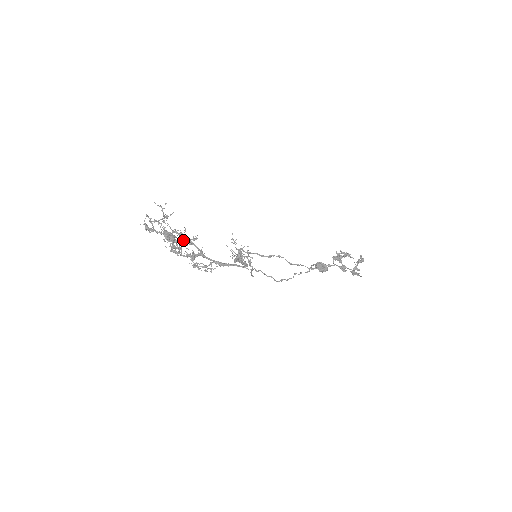
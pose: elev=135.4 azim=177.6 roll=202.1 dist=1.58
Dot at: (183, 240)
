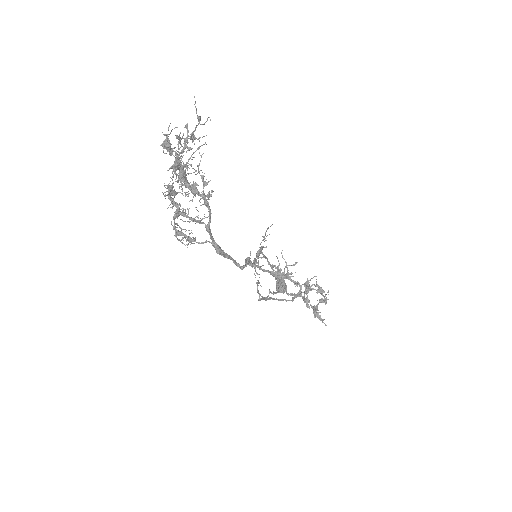
Dot at: (199, 192)
